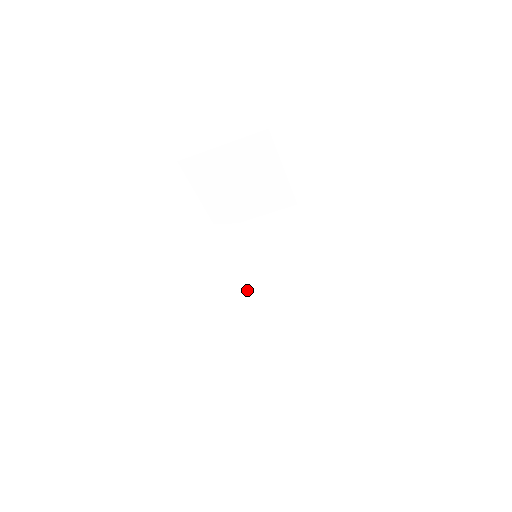
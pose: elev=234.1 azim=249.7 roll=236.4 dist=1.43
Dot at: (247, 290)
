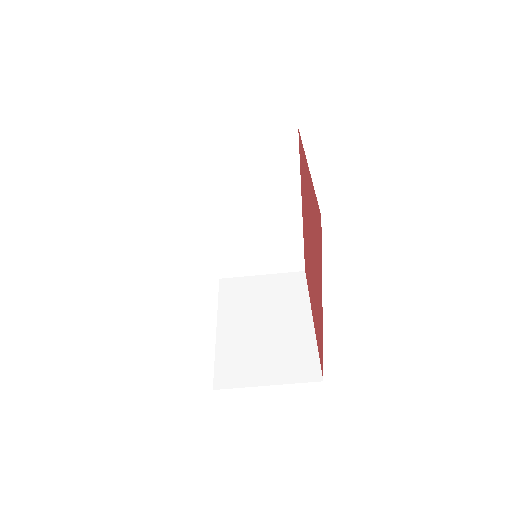
Dot at: (227, 304)
